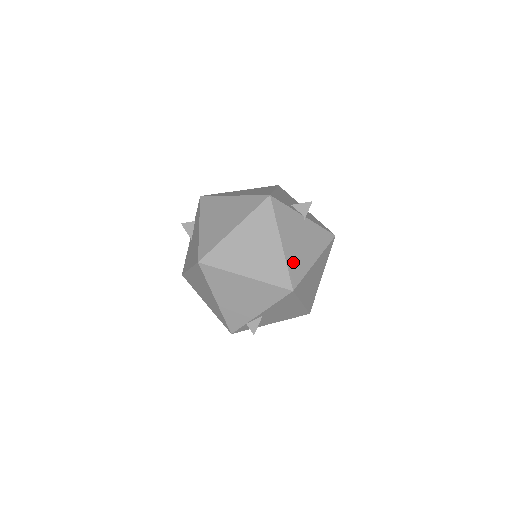
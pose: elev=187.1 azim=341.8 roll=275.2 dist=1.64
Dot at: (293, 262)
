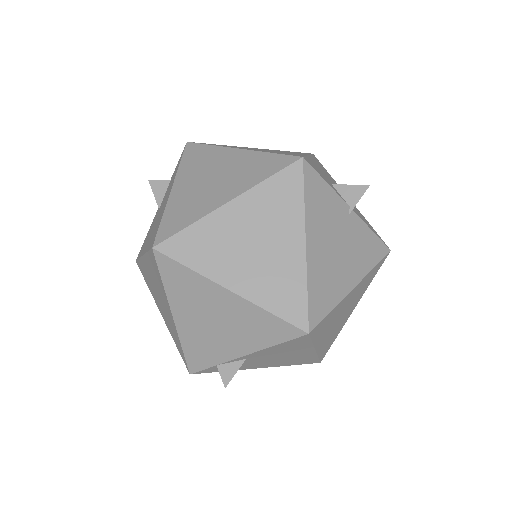
Dot at: (318, 282)
